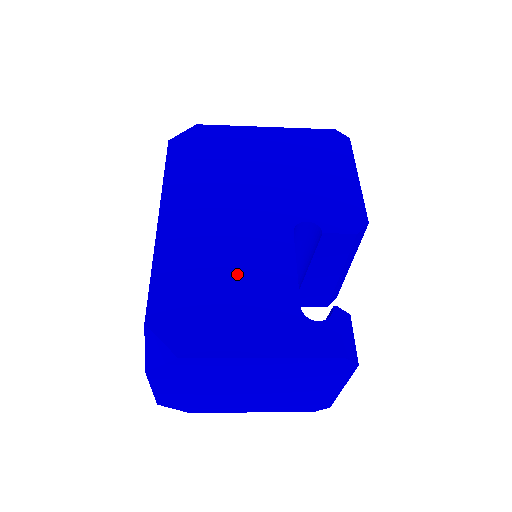
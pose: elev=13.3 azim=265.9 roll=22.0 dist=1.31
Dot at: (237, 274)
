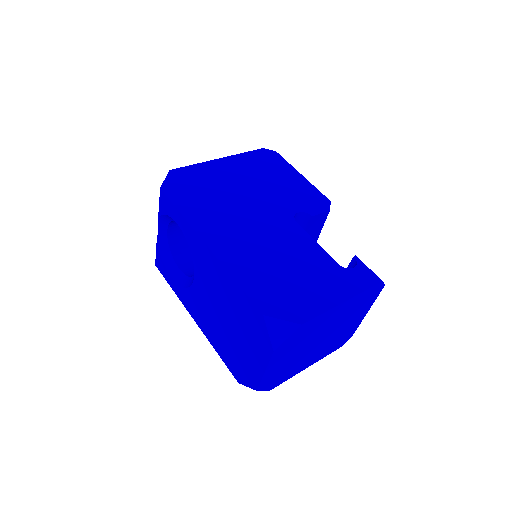
Dot at: (288, 260)
